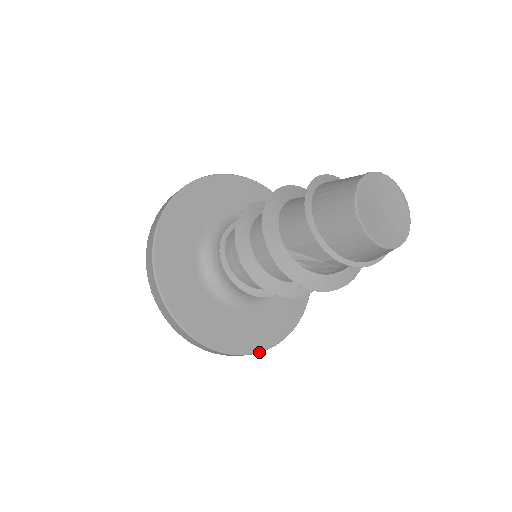
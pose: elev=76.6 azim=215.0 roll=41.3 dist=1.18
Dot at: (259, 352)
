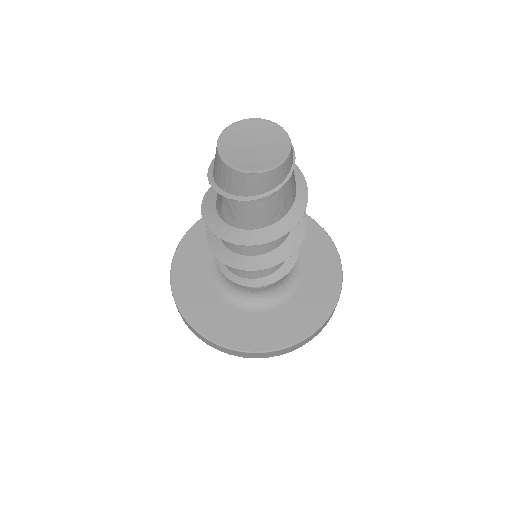
Dot at: (220, 345)
